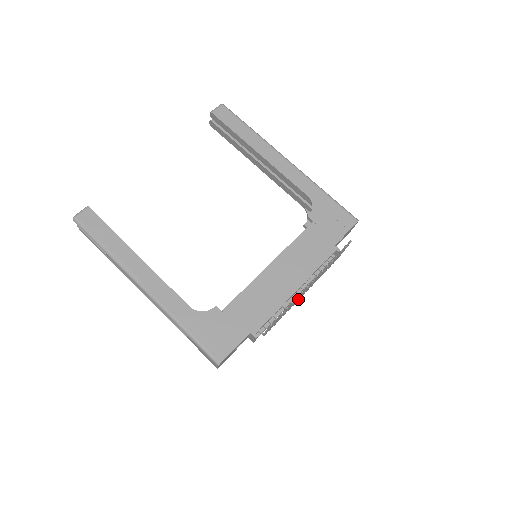
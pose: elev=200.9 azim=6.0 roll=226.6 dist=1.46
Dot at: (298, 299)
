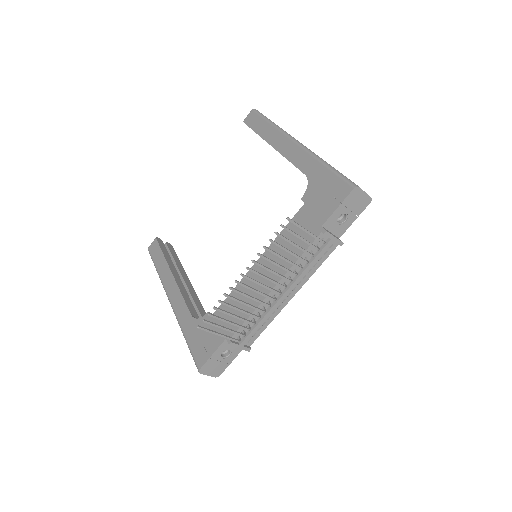
Dot at: (270, 298)
